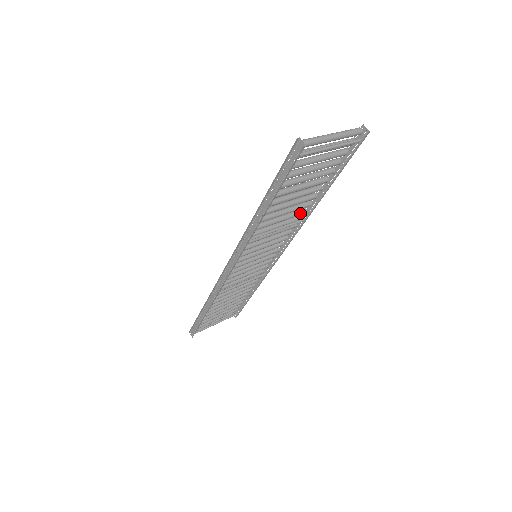
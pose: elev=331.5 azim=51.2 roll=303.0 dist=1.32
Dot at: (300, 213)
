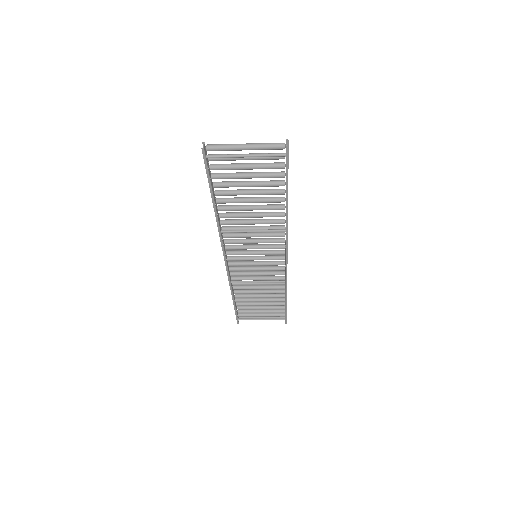
Dot at: (277, 222)
